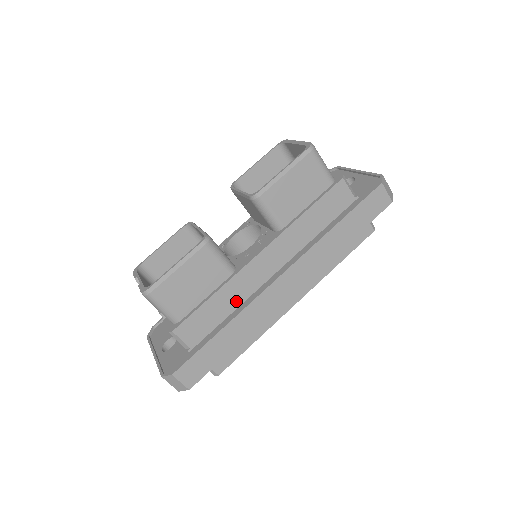
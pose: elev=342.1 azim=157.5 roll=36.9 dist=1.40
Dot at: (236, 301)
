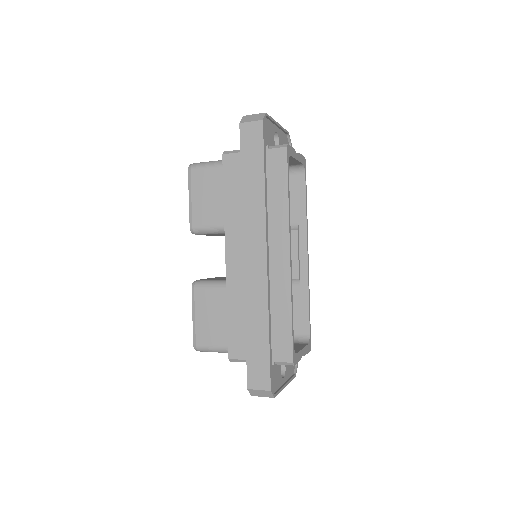
Dot at: occluded
